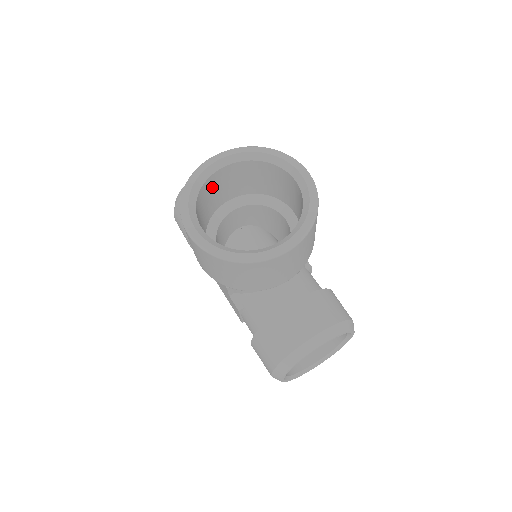
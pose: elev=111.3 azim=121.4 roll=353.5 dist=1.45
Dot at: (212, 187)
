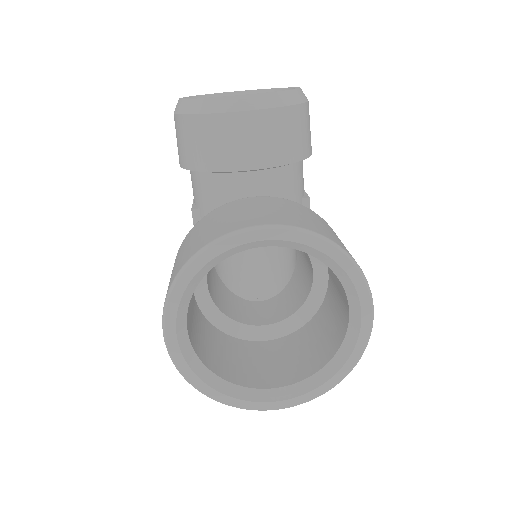
Dot at: occluded
